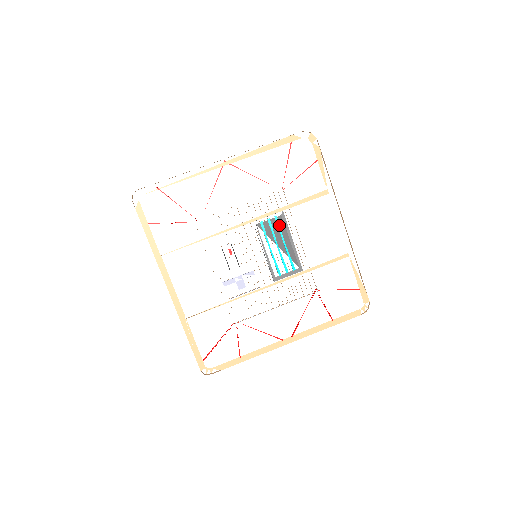
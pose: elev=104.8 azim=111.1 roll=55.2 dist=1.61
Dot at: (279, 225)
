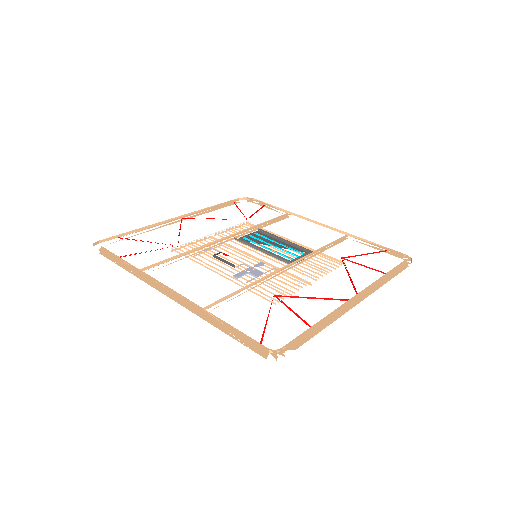
Dot at: (262, 236)
